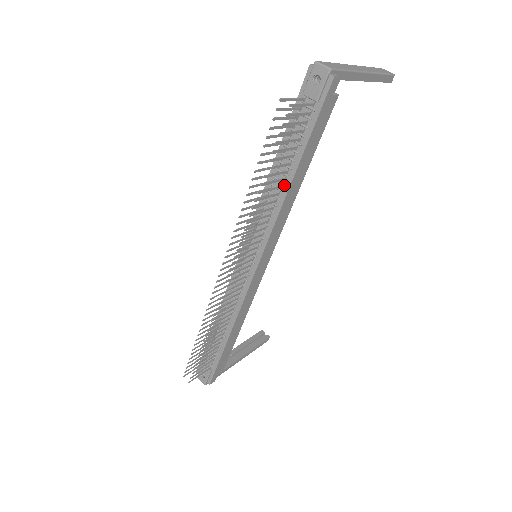
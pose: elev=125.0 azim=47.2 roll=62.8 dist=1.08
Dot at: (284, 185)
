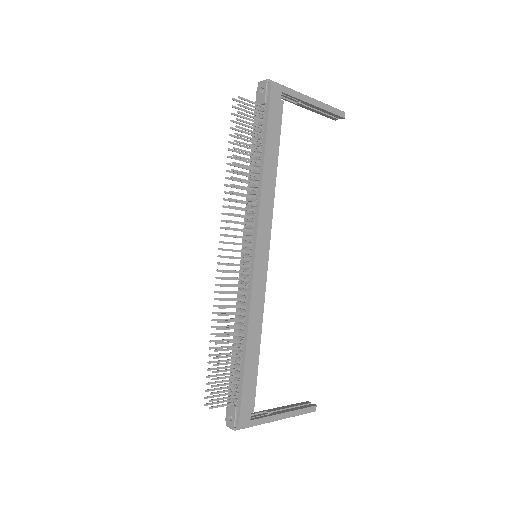
Dot at: (259, 174)
